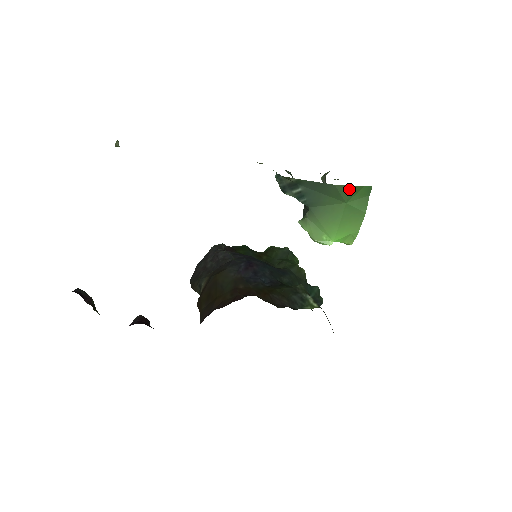
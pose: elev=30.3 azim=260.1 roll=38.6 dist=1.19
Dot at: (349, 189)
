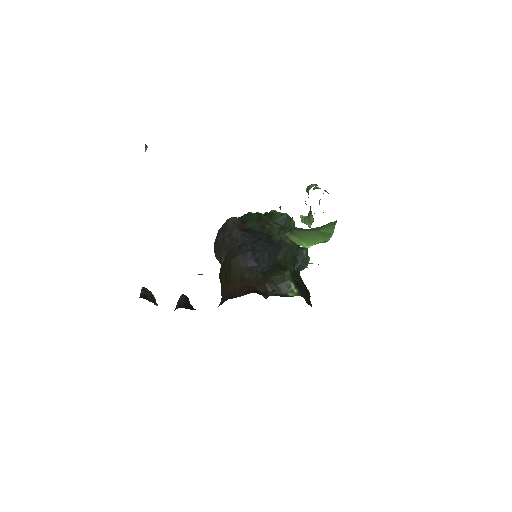
Dot at: (318, 228)
